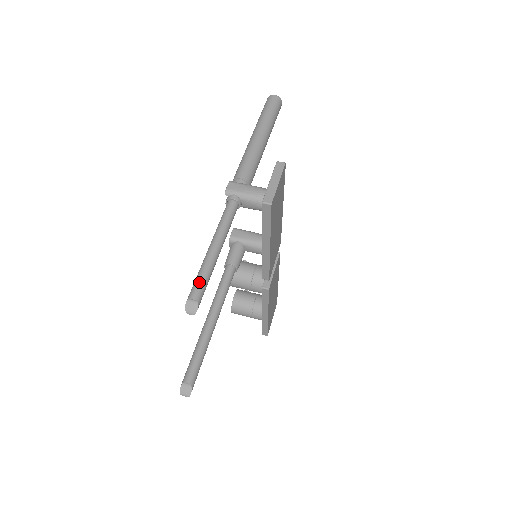
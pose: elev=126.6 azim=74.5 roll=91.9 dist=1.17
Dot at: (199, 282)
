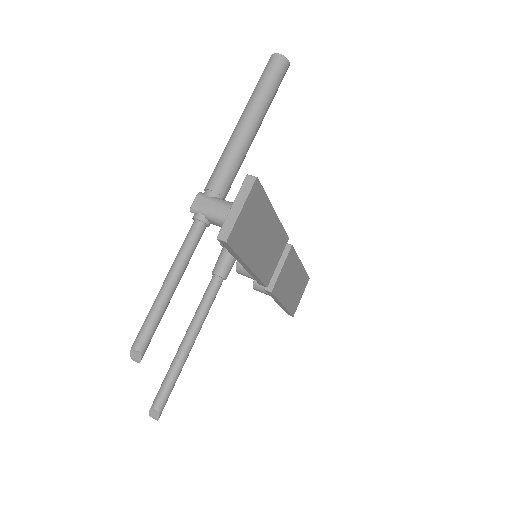
Dot at: (144, 329)
